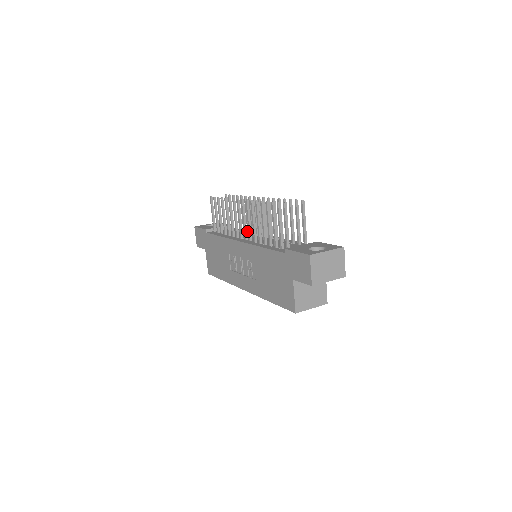
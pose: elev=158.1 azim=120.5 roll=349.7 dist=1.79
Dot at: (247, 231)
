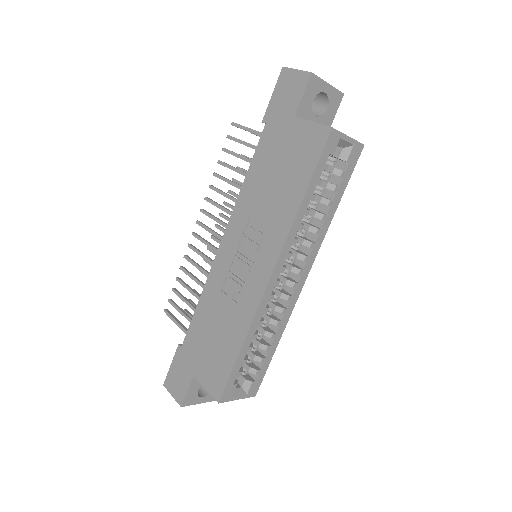
Dot at: occluded
